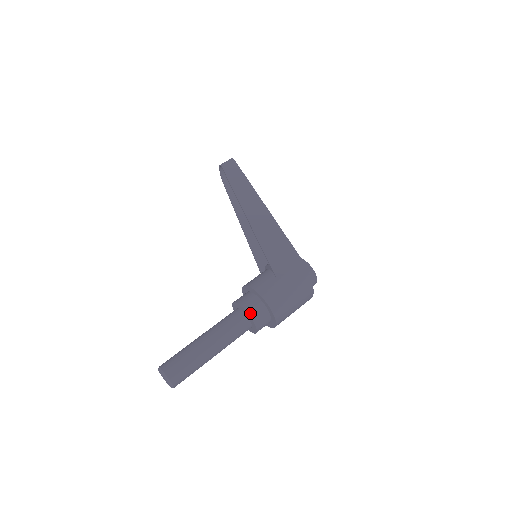
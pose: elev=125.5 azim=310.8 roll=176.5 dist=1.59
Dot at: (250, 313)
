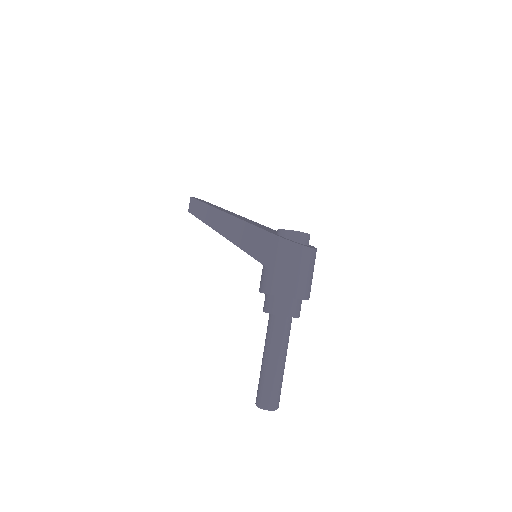
Dot at: (274, 313)
